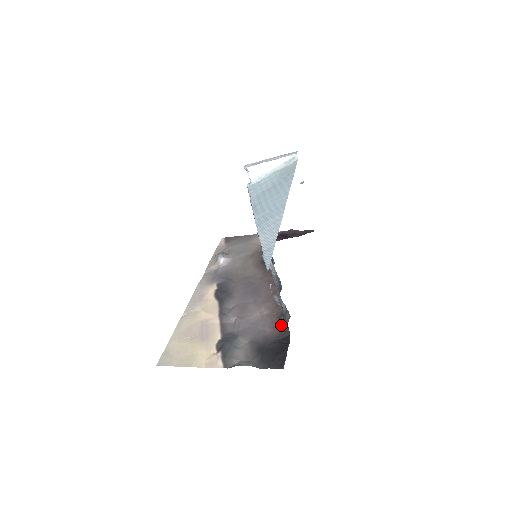
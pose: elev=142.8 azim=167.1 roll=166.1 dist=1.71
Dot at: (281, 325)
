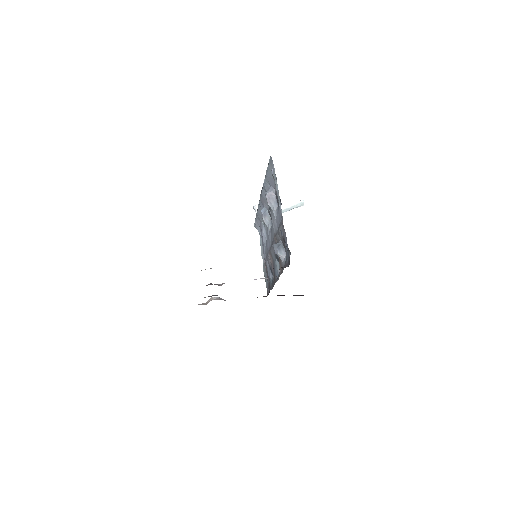
Dot at: (279, 269)
